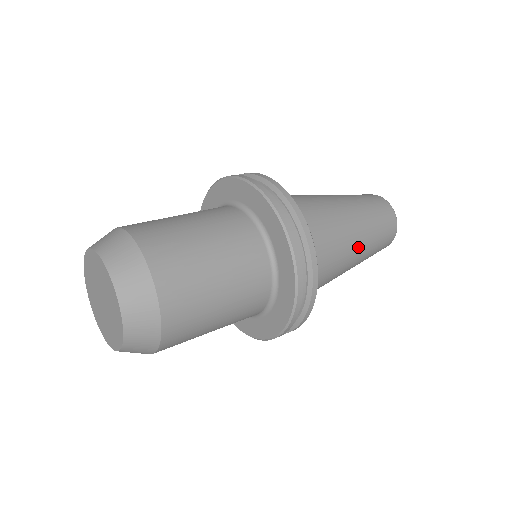
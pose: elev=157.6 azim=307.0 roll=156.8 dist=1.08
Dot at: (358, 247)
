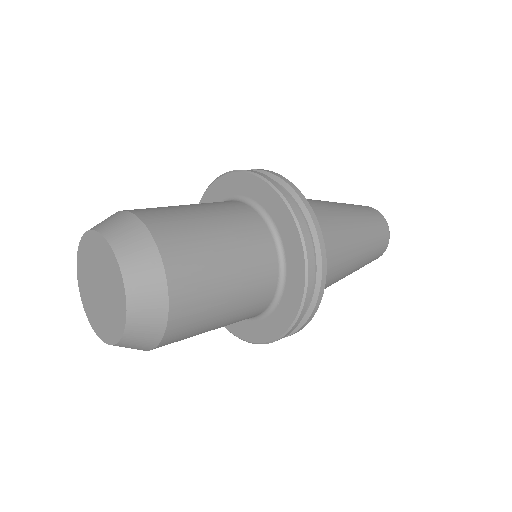
Dot at: (354, 261)
